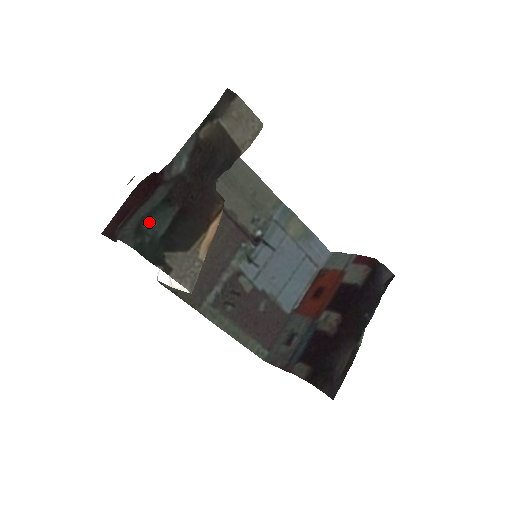
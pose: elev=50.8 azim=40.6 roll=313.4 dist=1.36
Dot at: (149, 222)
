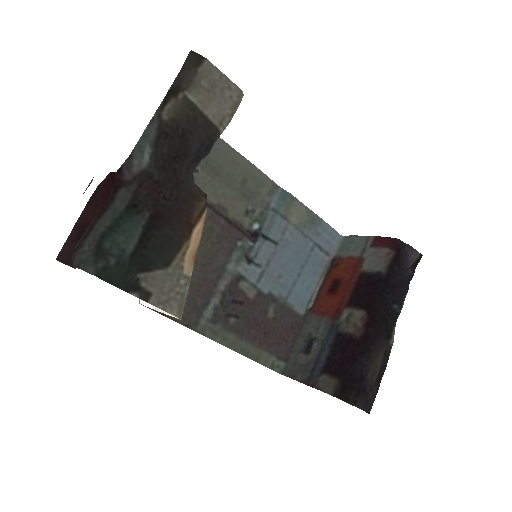
Dot at: (112, 238)
